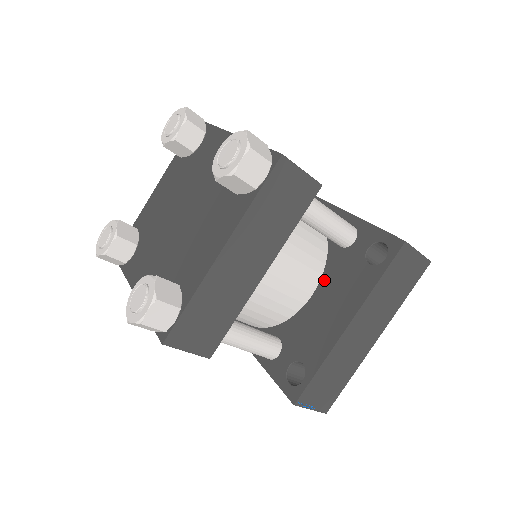
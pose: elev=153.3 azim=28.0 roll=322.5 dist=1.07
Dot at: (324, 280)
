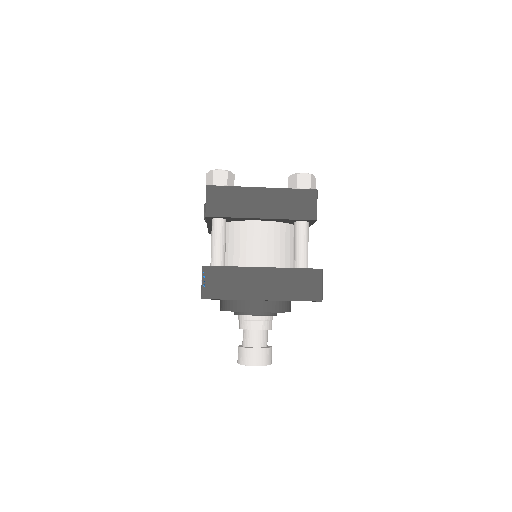
Dot at: occluded
